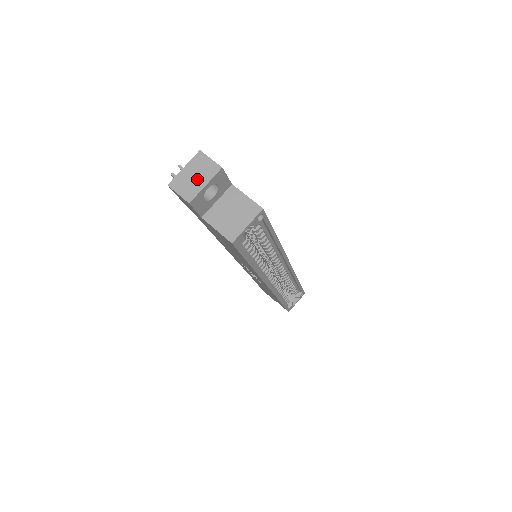
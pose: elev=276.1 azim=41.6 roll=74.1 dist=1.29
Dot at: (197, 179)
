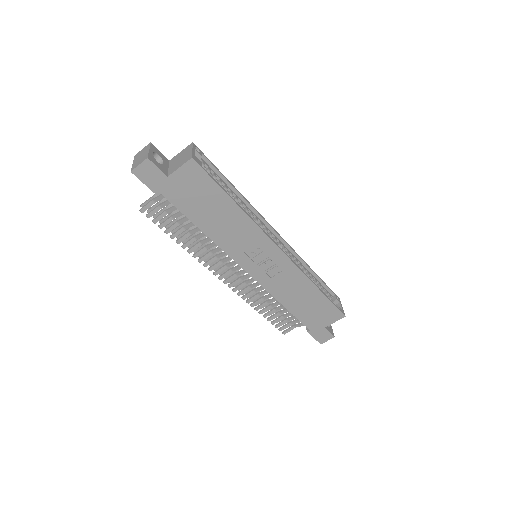
Dot at: (143, 155)
